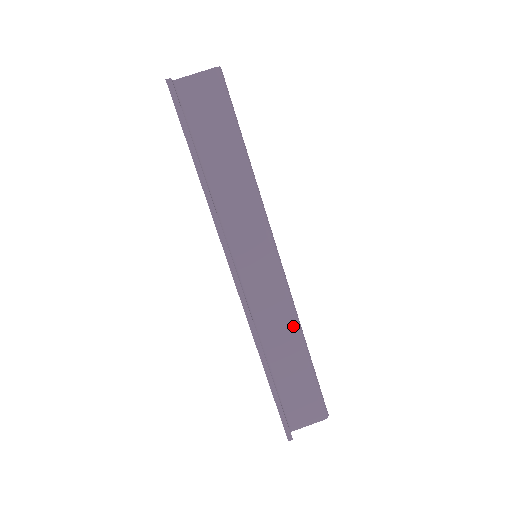
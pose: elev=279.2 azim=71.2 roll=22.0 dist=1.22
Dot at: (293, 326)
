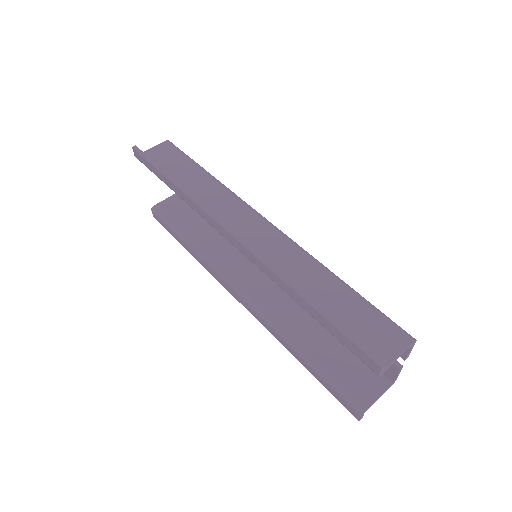
Dot at: (312, 263)
